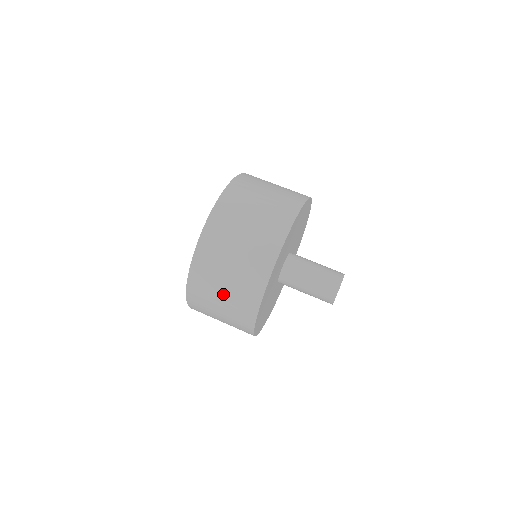
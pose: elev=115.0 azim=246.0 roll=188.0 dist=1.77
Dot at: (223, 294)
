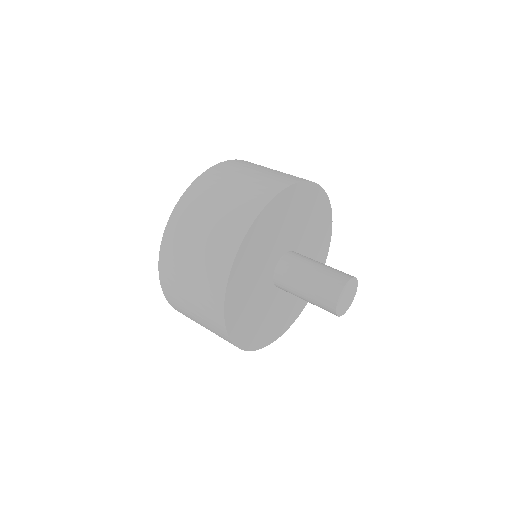
Dot at: (192, 306)
